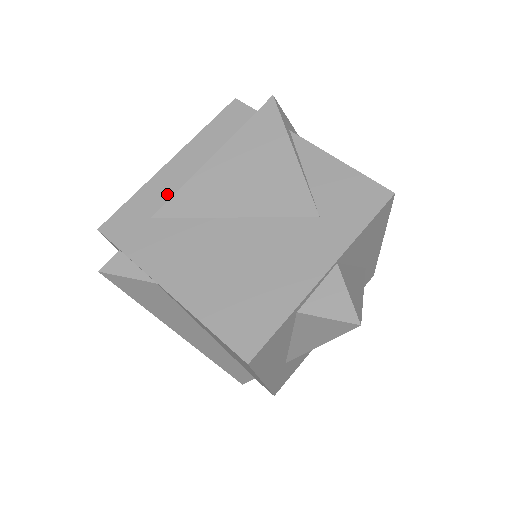
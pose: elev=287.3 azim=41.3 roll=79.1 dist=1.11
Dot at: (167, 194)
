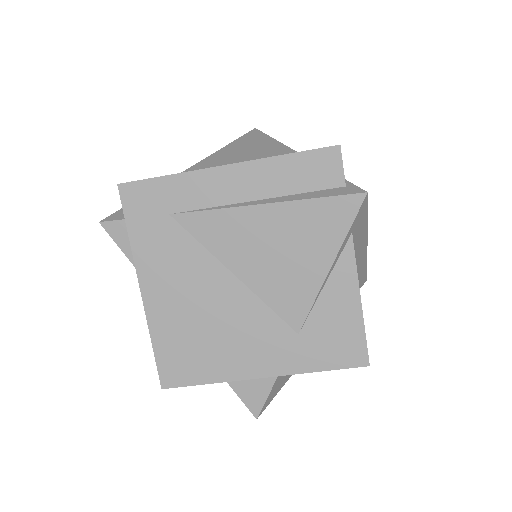
Dot at: (198, 202)
